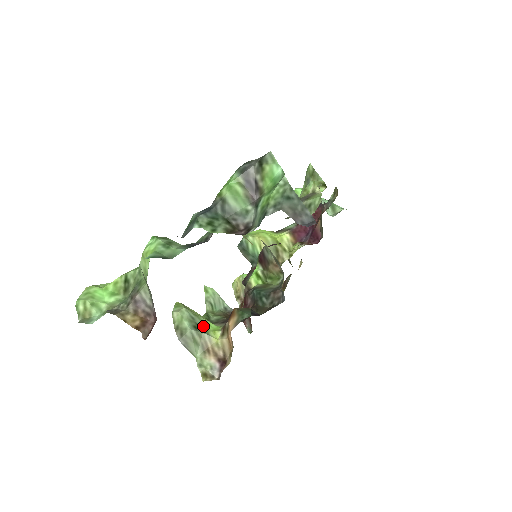
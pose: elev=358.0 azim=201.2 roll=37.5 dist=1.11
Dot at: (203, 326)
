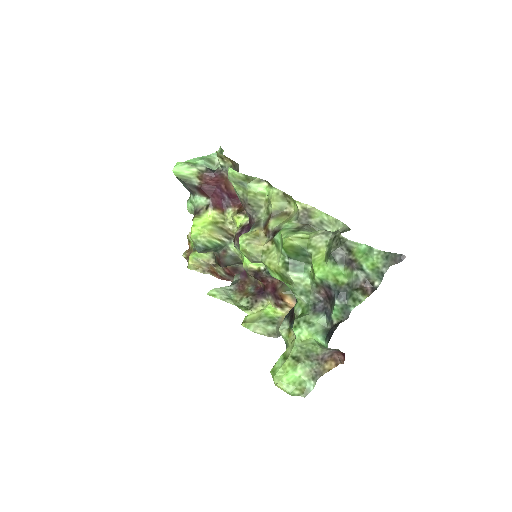
Dot at: (271, 317)
